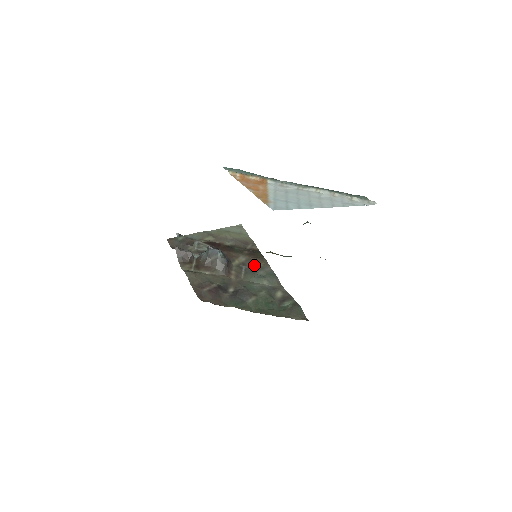
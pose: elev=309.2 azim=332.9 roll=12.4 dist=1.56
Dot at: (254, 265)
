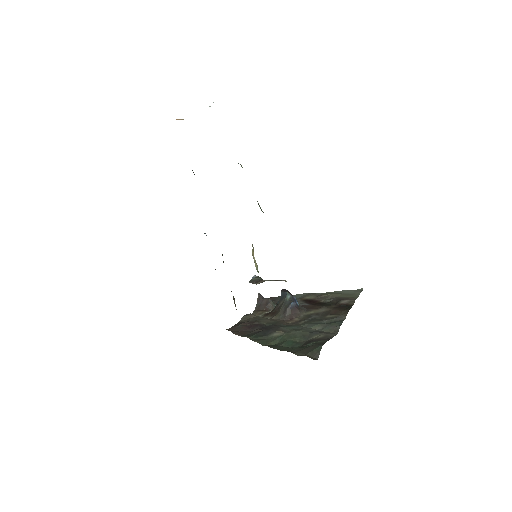
Dot at: (327, 315)
